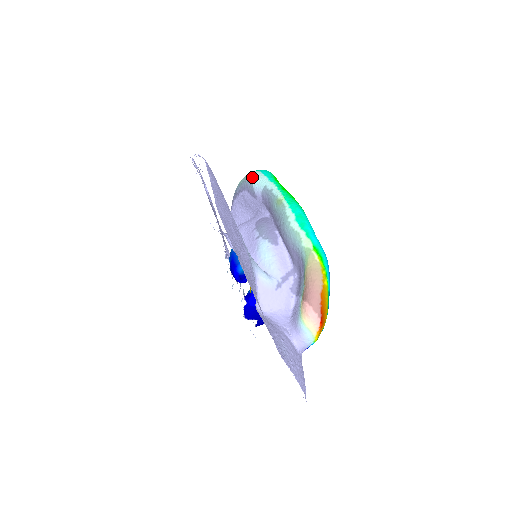
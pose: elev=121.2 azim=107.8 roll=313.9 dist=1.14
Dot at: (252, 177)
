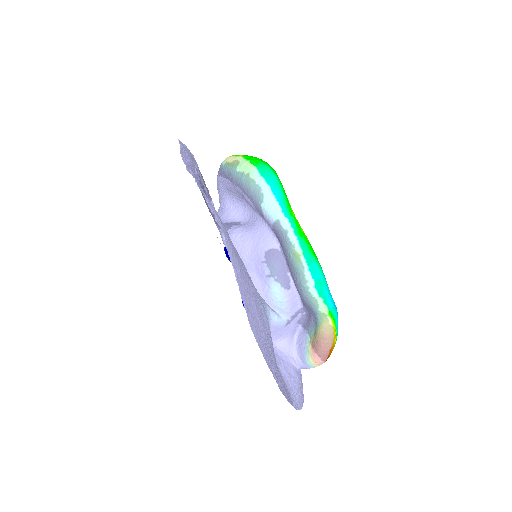
Dot at: (260, 193)
